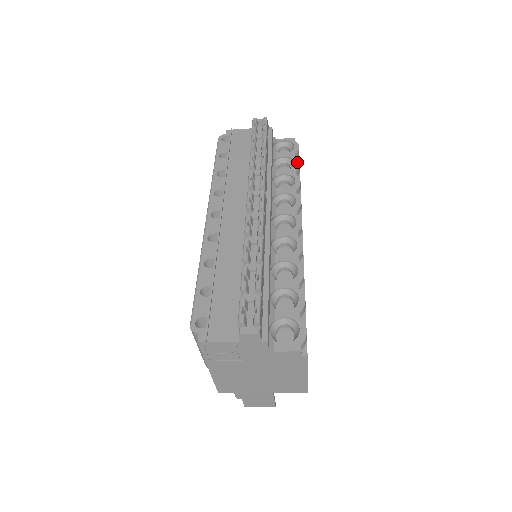
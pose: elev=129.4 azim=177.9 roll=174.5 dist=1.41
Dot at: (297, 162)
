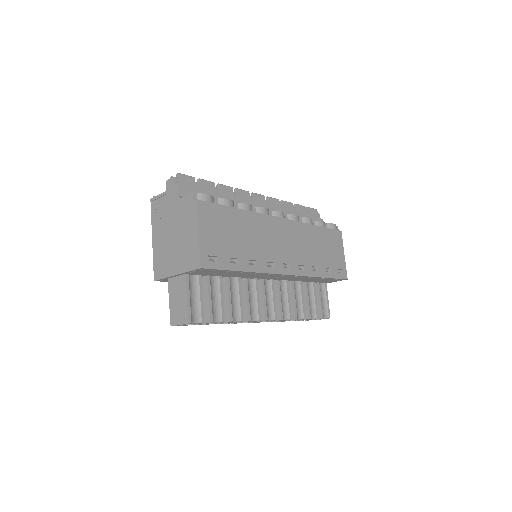
Dot at: (321, 221)
